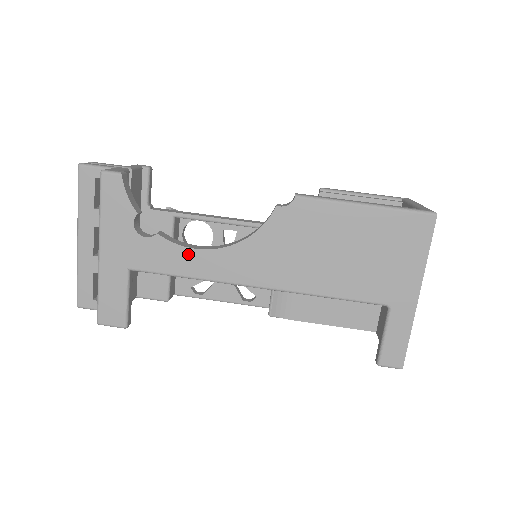
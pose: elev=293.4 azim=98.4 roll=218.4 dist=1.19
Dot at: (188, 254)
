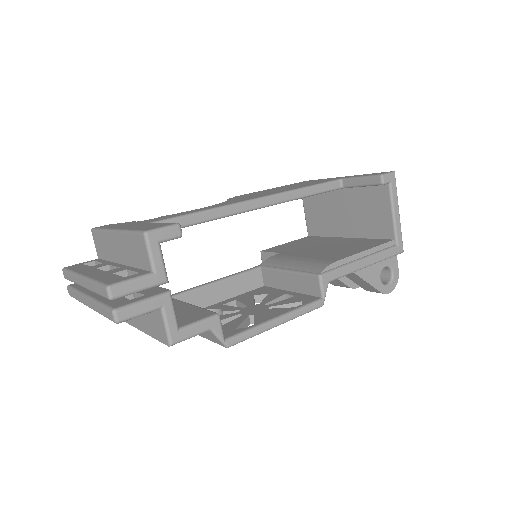
Dot at: occluded
